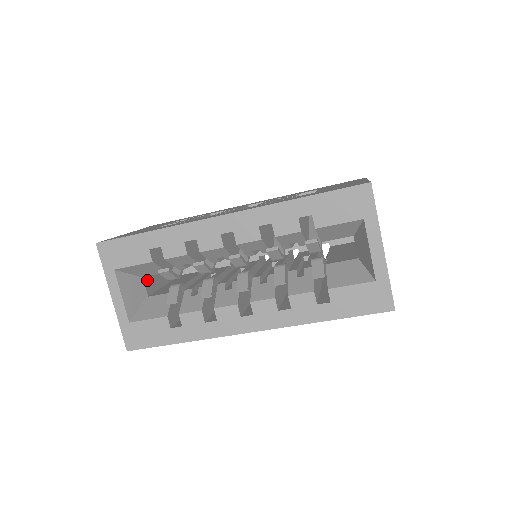
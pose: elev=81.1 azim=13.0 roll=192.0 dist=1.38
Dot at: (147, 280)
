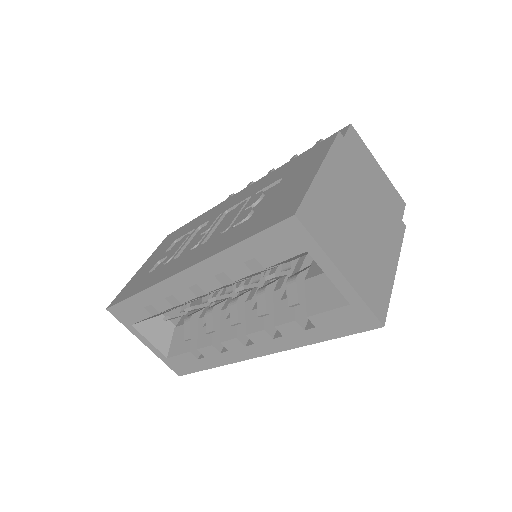
Dot at: (169, 312)
